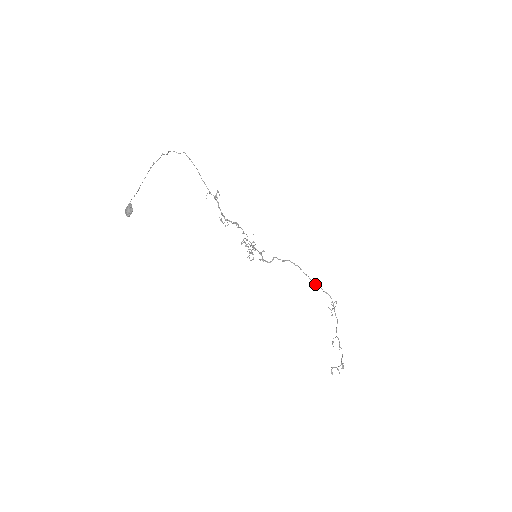
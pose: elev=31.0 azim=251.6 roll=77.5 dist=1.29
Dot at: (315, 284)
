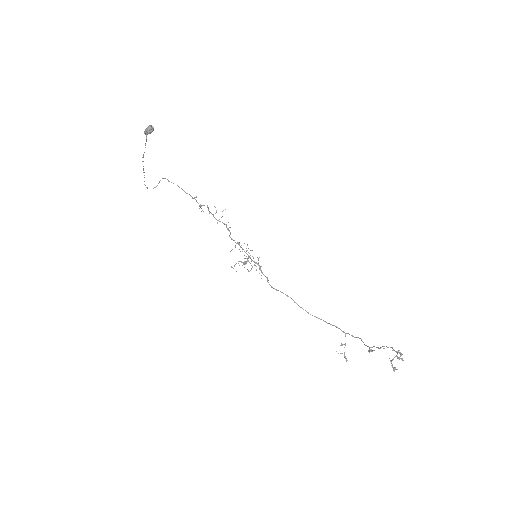
Dot at: occluded
